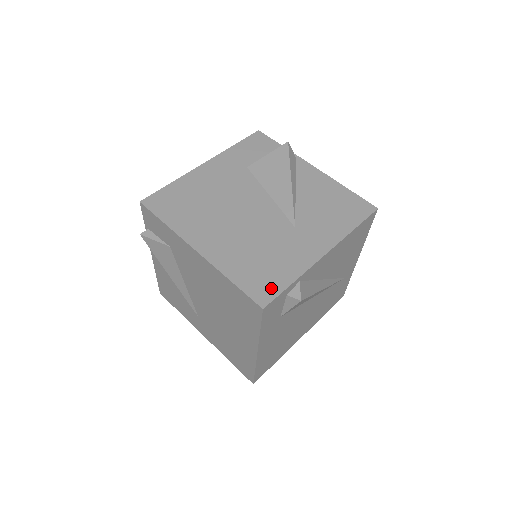
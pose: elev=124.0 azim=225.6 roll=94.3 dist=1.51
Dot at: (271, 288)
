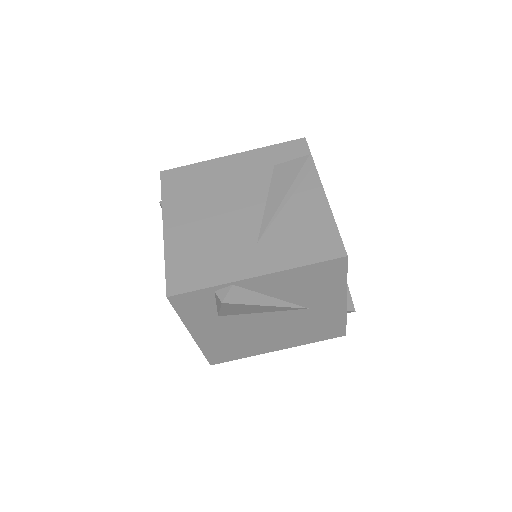
Dot at: (338, 330)
